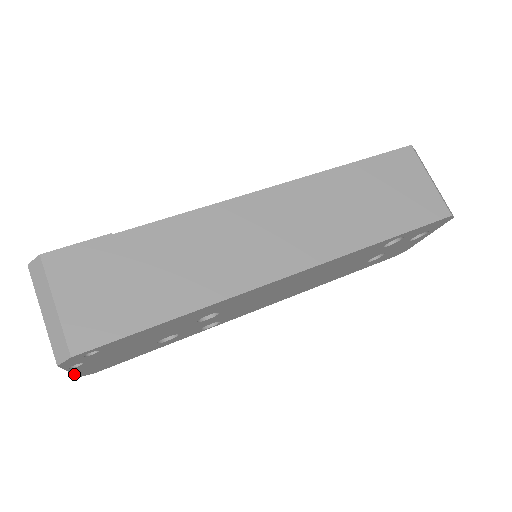
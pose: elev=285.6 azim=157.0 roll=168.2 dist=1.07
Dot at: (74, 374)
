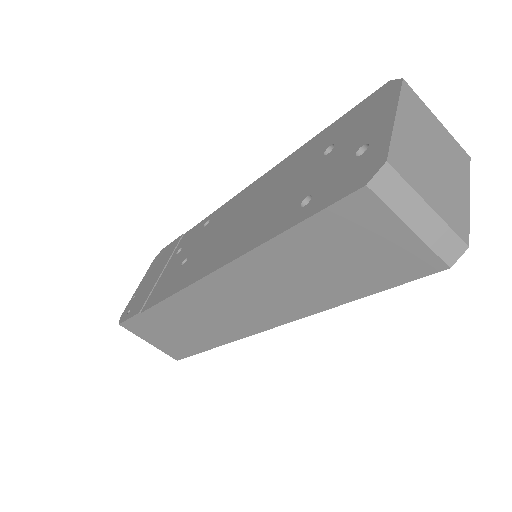
Dot at: occluded
